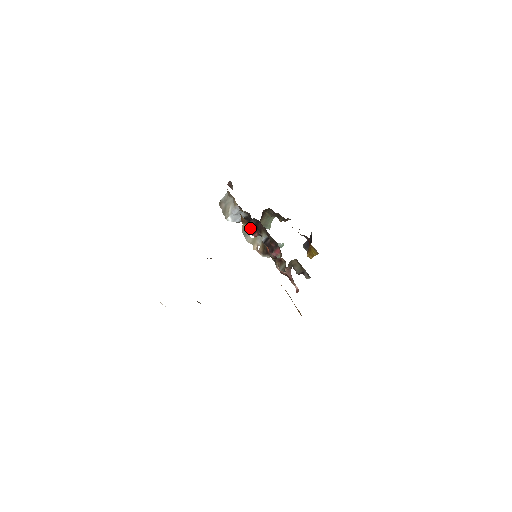
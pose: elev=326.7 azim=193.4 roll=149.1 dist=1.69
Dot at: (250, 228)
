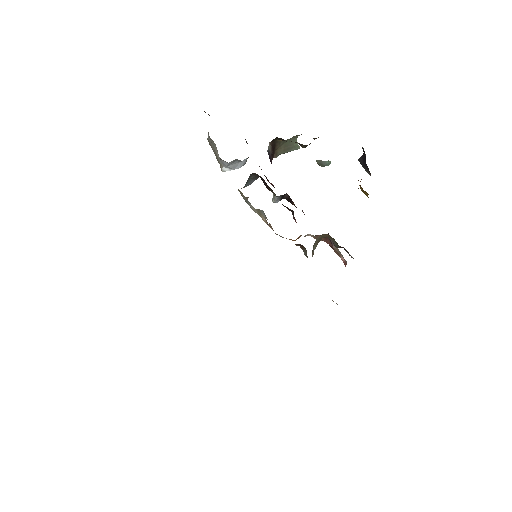
Dot at: (246, 197)
